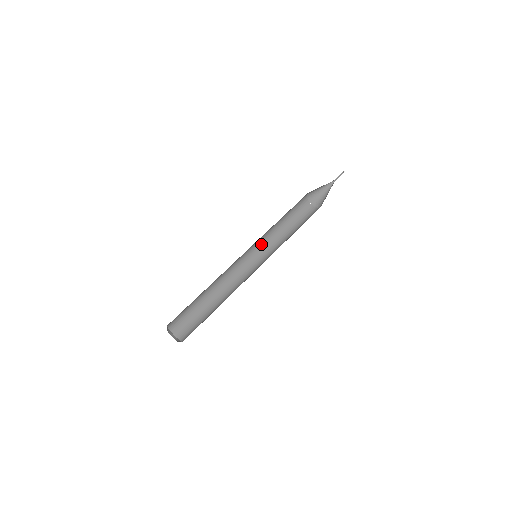
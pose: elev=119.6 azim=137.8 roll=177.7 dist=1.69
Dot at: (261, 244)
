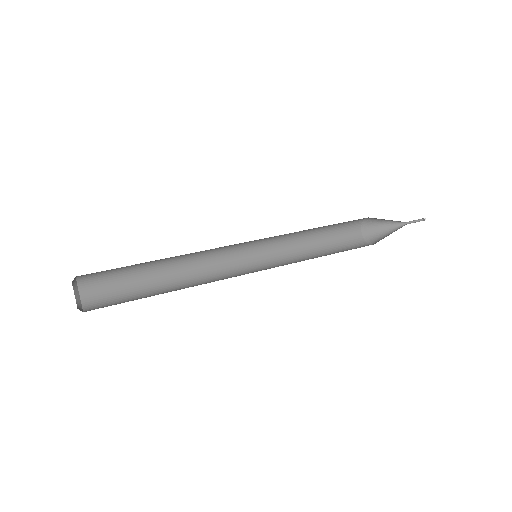
Dot at: (275, 261)
